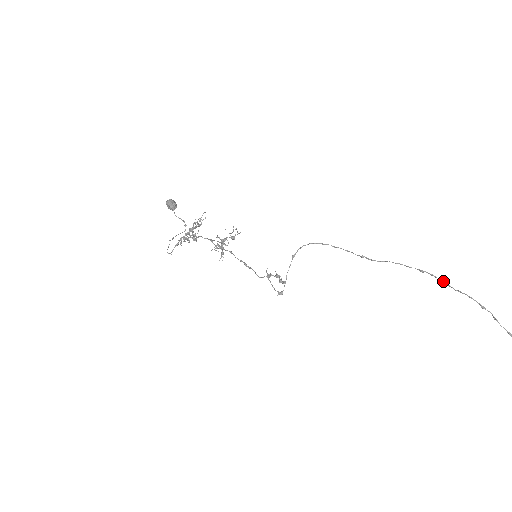
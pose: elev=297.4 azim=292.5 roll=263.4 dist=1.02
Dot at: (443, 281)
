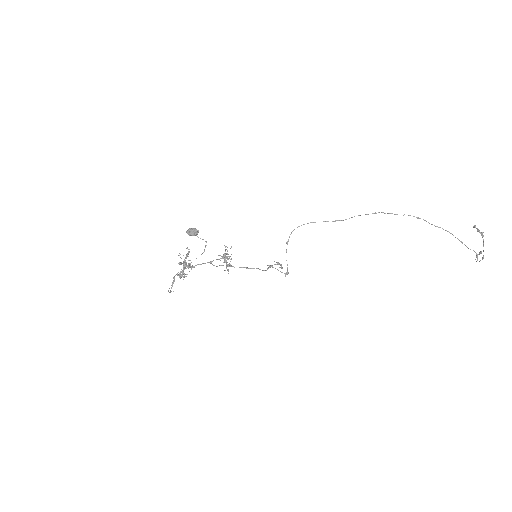
Dot at: (391, 213)
